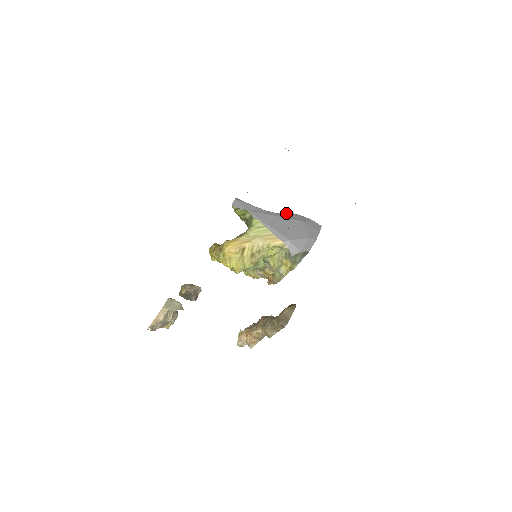
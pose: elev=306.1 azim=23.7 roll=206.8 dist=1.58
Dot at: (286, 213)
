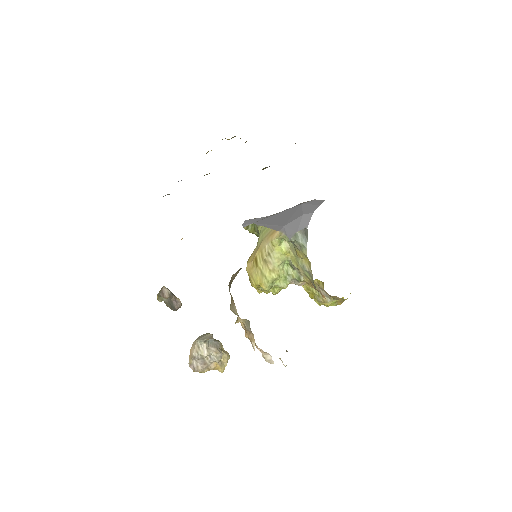
Dot at: occluded
